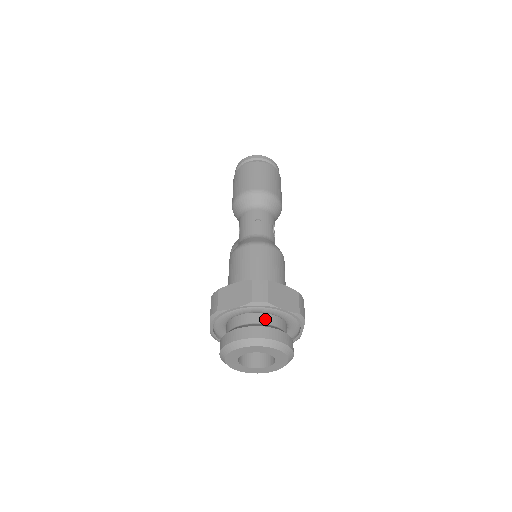
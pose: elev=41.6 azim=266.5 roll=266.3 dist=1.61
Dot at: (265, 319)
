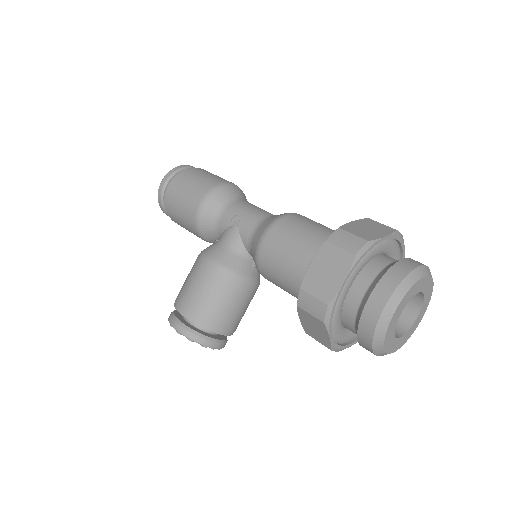
Dot at: occluded
